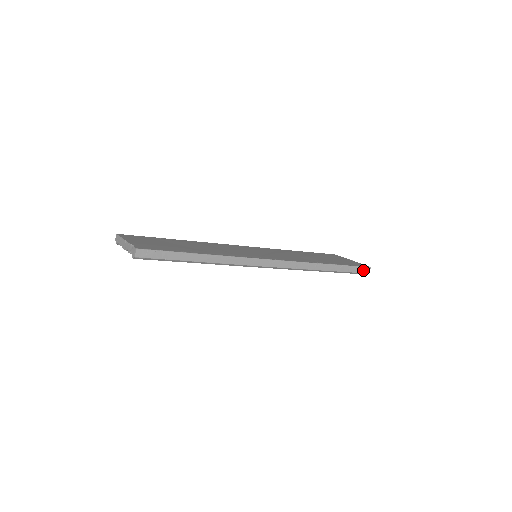
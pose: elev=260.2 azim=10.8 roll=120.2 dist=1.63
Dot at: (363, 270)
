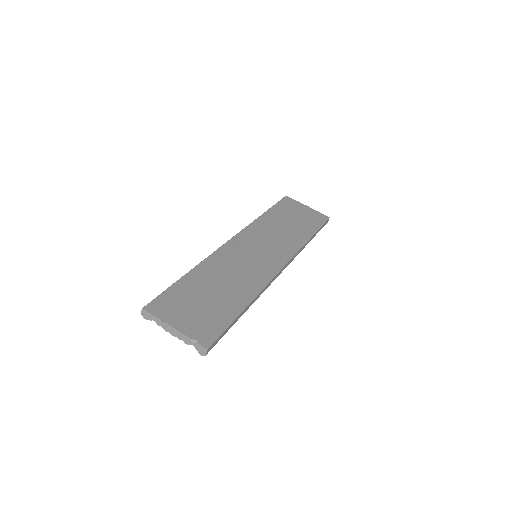
Dot at: (325, 223)
